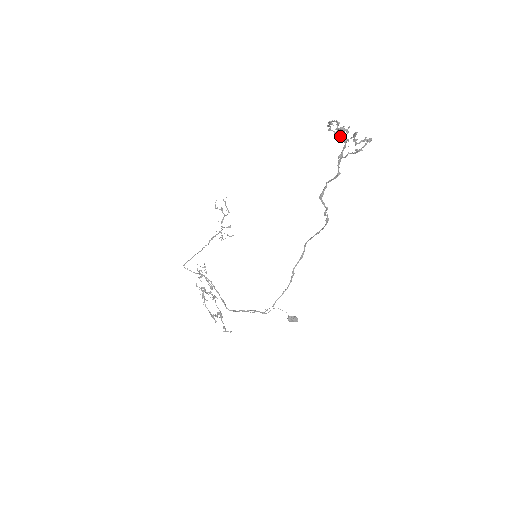
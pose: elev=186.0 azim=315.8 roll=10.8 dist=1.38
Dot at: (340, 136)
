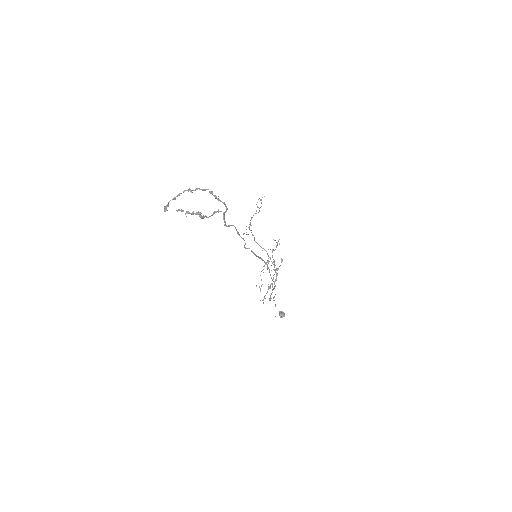
Dot at: (214, 195)
